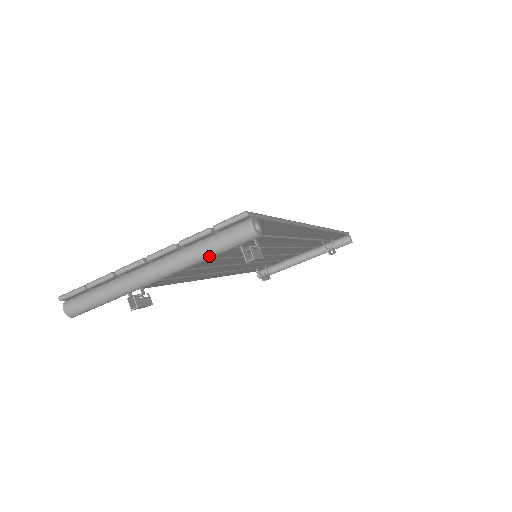
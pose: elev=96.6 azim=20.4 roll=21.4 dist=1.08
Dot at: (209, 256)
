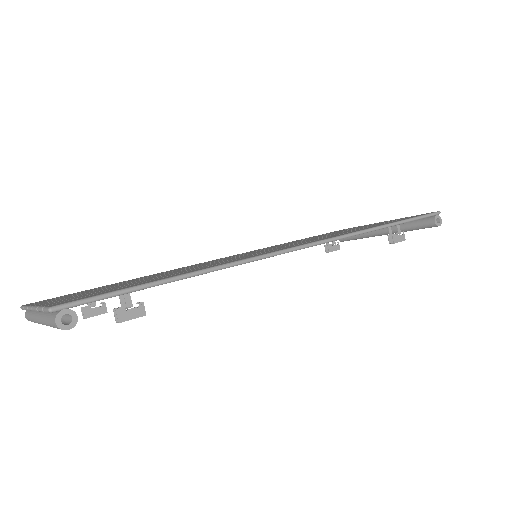
Dot at: (53, 327)
